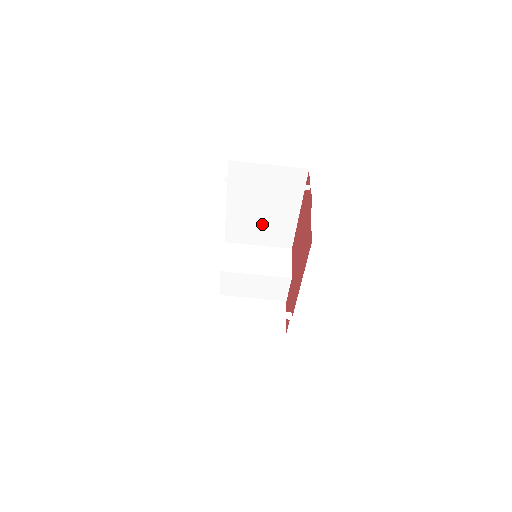
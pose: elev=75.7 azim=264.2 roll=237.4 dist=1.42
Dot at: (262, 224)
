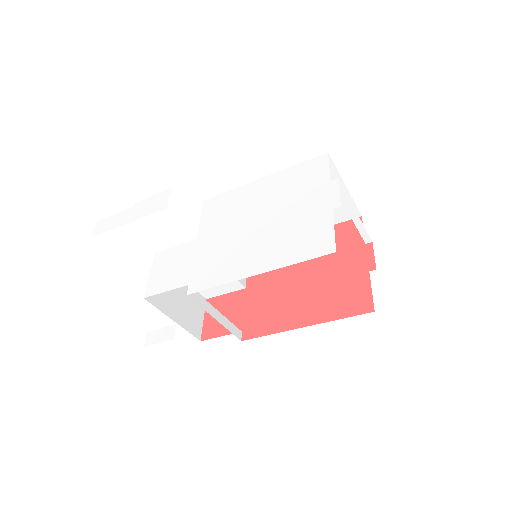
Dot at: occluded
